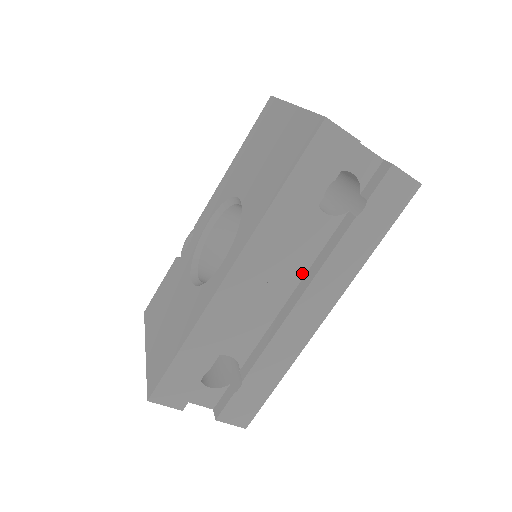
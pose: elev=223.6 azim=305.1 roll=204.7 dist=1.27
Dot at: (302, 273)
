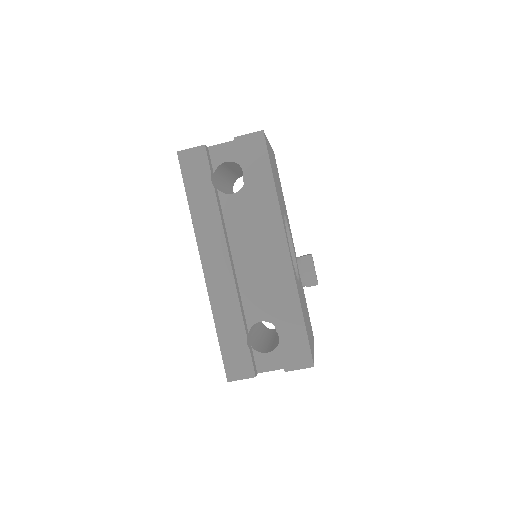
Dot at: (254, 236)
